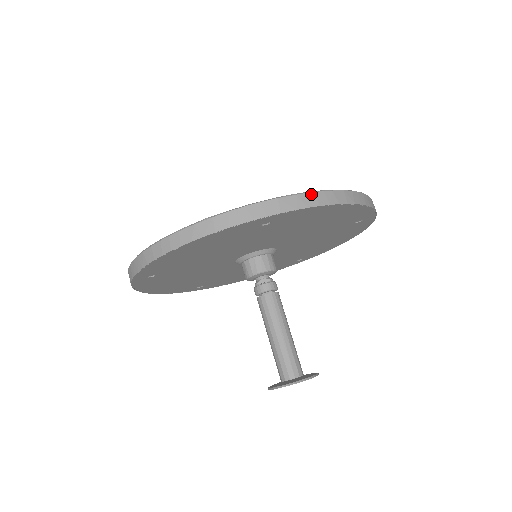
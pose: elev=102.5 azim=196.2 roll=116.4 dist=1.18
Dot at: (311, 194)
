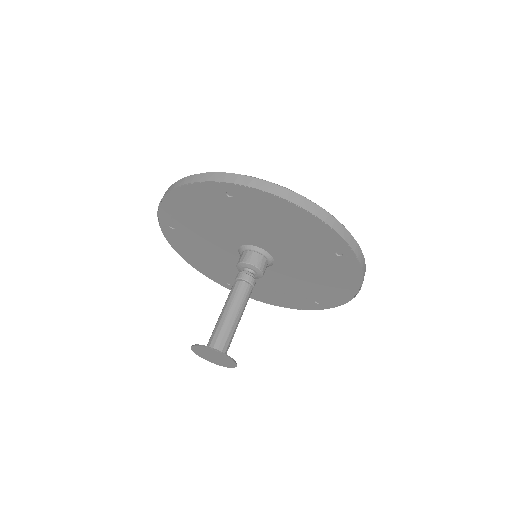
Dot at: (267, 182)
